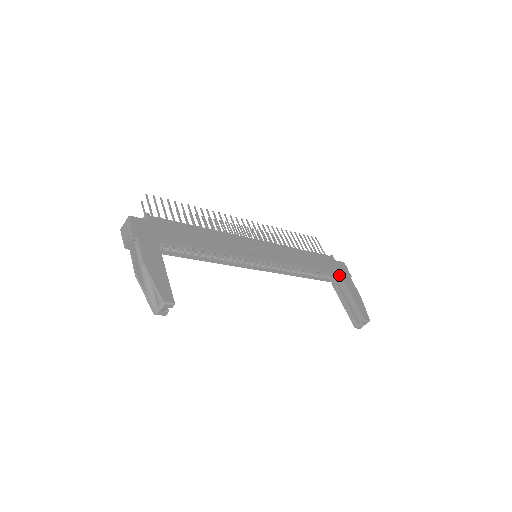
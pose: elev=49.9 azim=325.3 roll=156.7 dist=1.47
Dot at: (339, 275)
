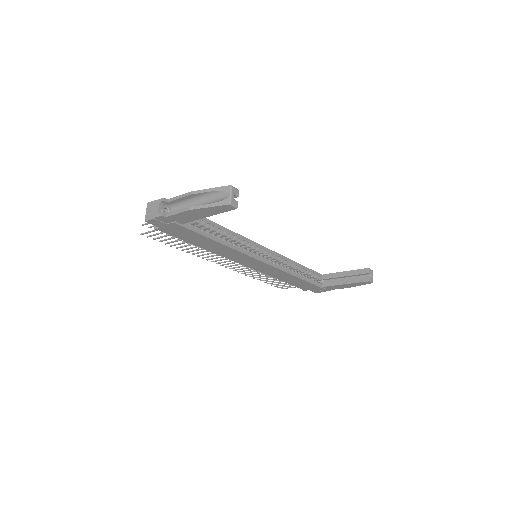
Dot at: (322, 278)
